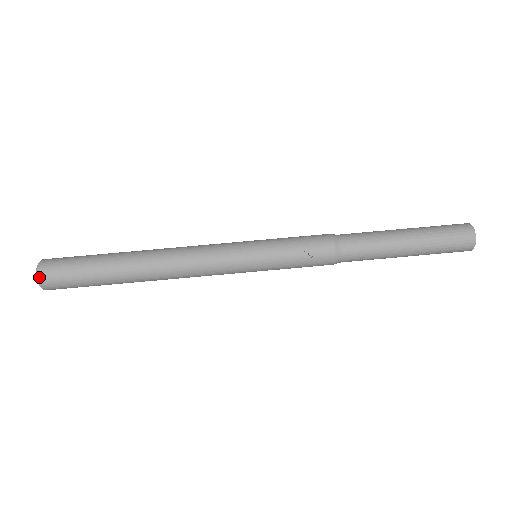
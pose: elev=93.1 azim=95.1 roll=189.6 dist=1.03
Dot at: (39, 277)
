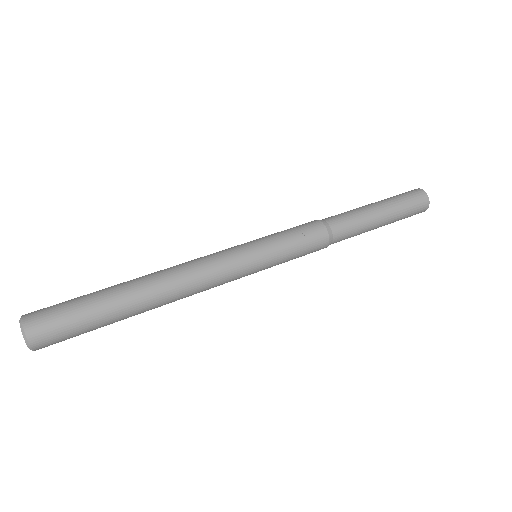
Dot at: (26, 328)
